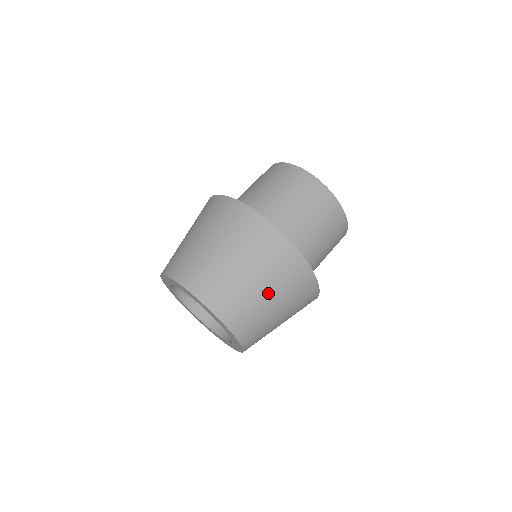
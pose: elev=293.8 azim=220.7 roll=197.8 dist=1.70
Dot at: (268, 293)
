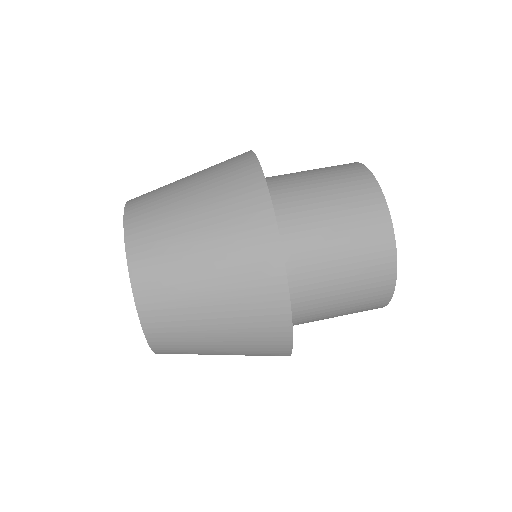
Dot at: (221, 343)
